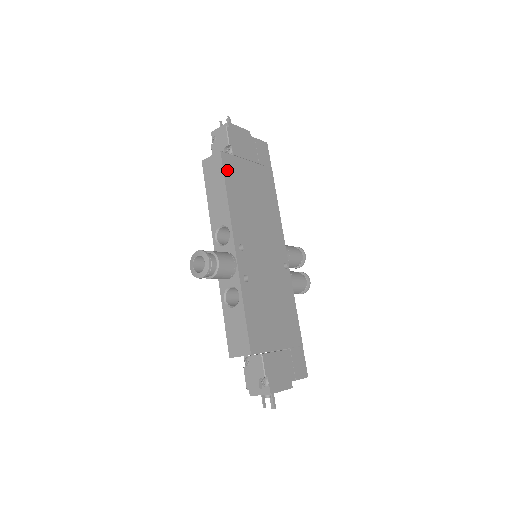
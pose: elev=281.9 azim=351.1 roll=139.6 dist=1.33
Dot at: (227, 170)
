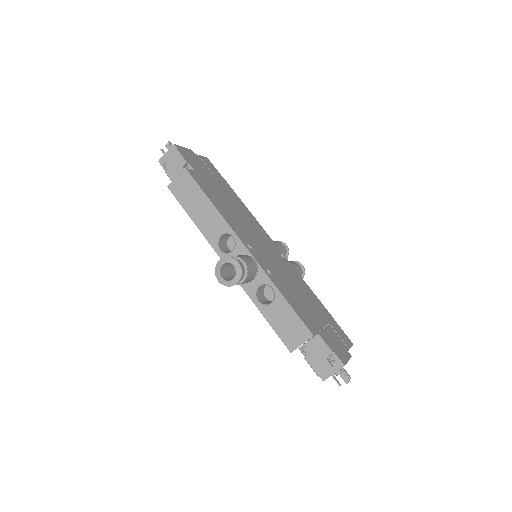
Dot at: (199, 183)
